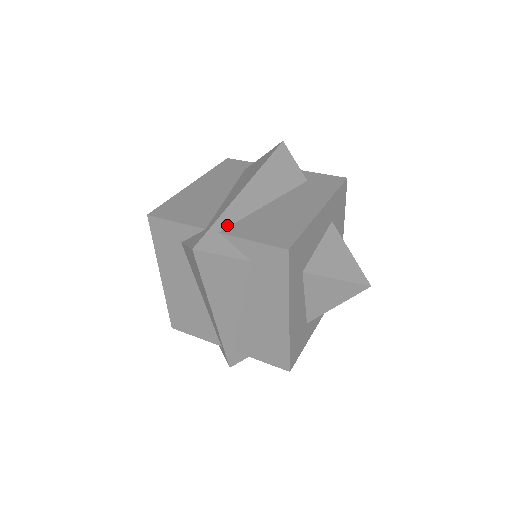
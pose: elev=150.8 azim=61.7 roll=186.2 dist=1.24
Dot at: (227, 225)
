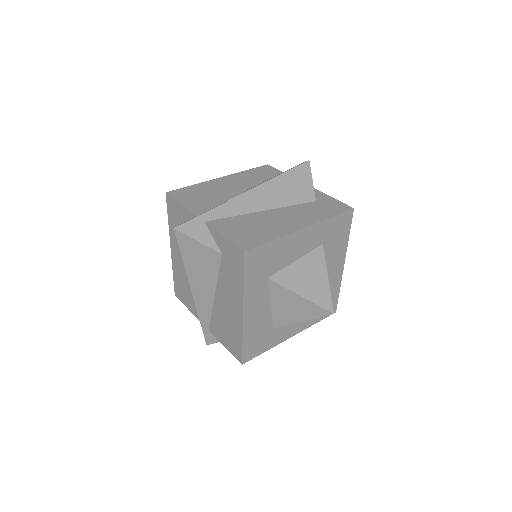
Dot at: (215, 218)
